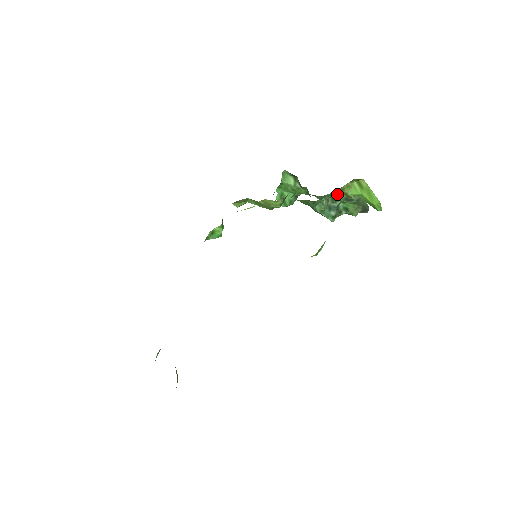
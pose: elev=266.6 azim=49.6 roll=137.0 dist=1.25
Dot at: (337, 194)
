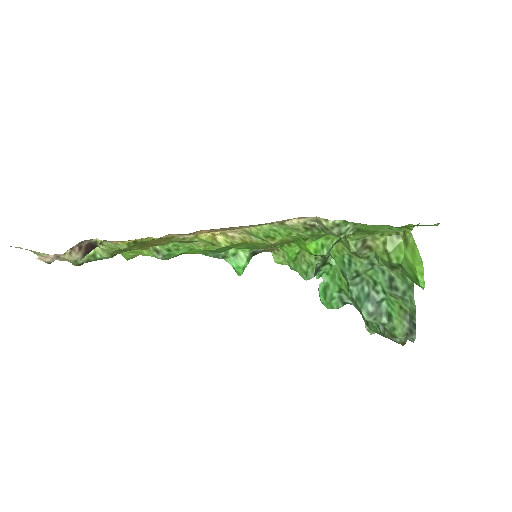
Dot at: (377, 250)
